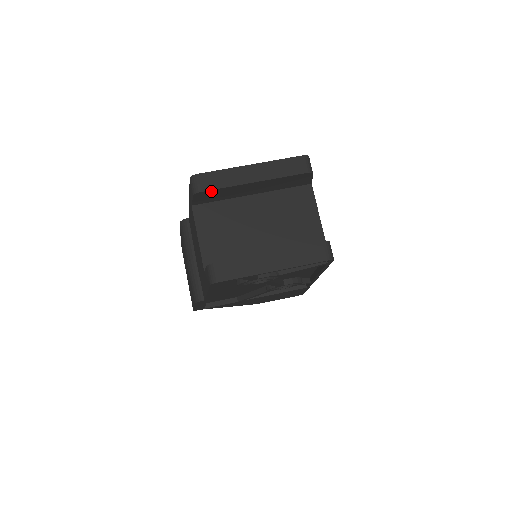
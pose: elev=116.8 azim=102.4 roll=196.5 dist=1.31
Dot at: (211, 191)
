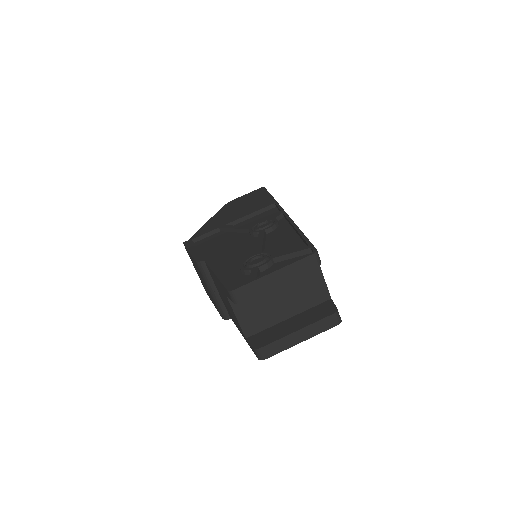
Dot at: (247, 298)
